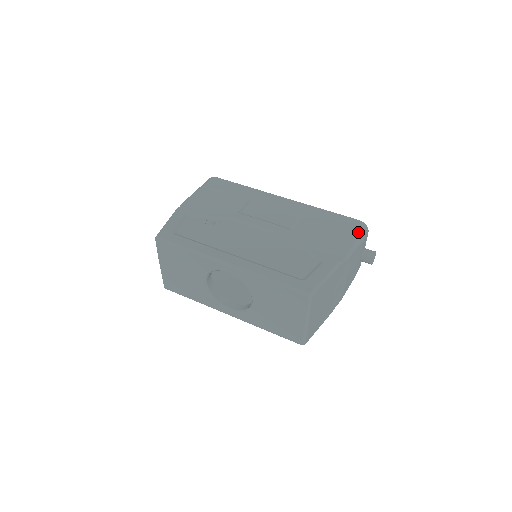
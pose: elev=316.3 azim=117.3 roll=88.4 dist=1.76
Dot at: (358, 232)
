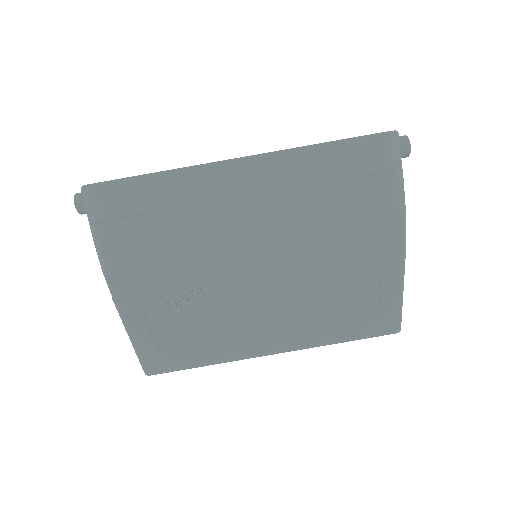
Dot at: (395, 164)
